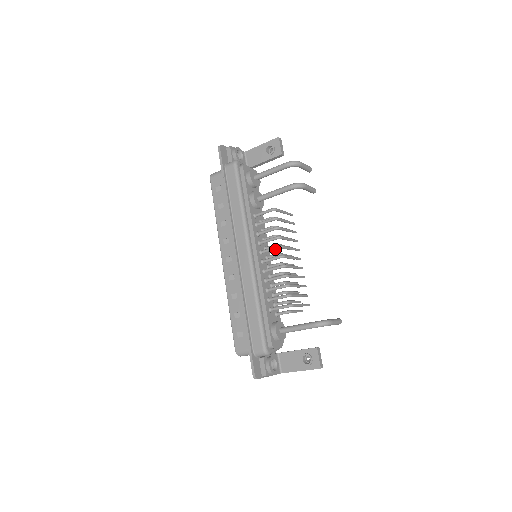
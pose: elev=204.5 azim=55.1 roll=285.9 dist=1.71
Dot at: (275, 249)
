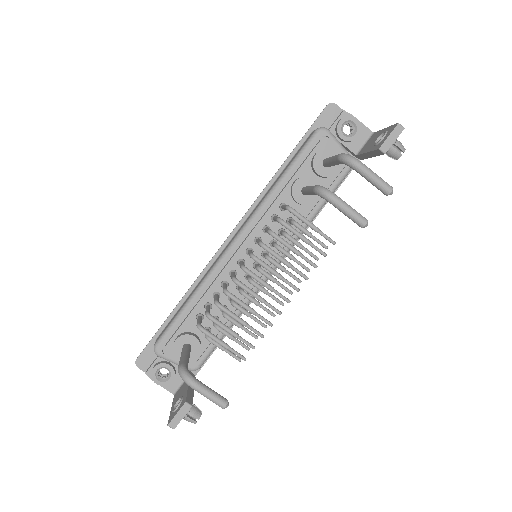
Dot at: (249, 255)
